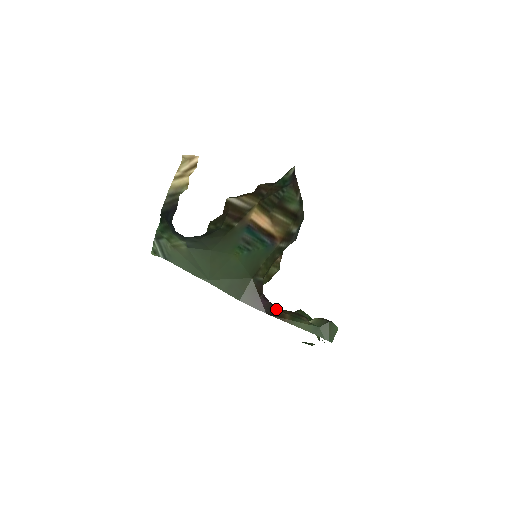
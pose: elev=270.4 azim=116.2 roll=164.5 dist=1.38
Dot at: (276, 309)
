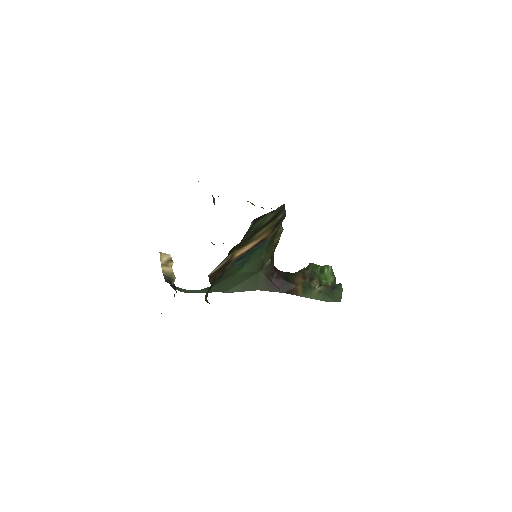
Dot at: (289, 284)
